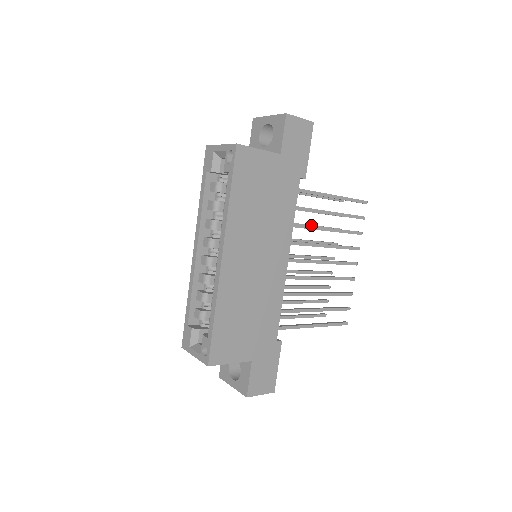
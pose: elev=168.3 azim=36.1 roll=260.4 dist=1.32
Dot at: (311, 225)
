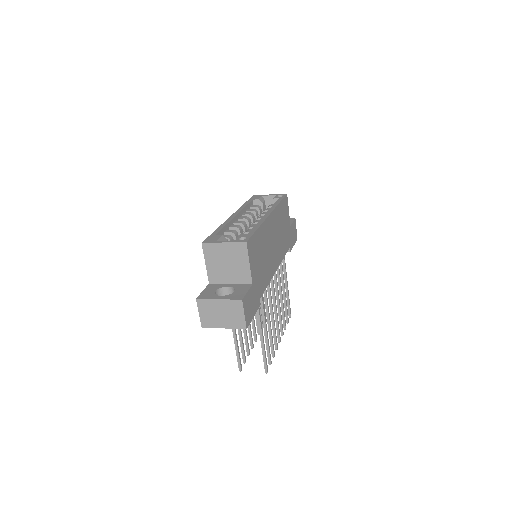
Dot at: occluded
